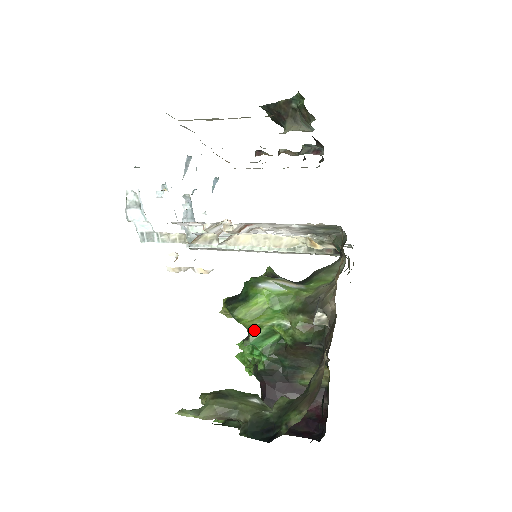
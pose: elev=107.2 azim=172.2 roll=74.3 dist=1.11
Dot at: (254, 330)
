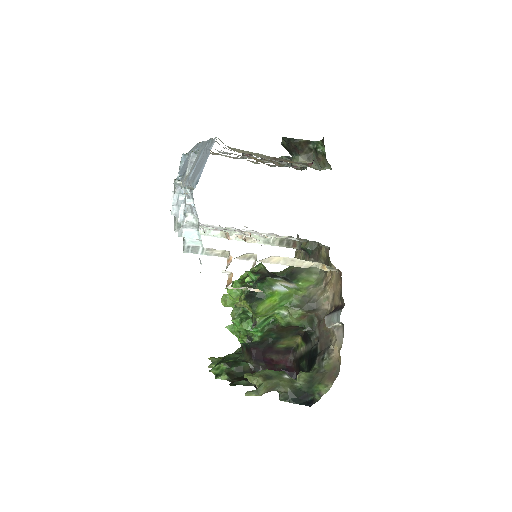
Dot at: (260, 317)
